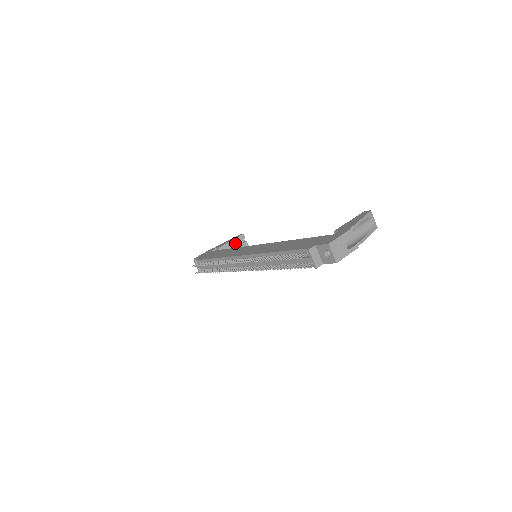
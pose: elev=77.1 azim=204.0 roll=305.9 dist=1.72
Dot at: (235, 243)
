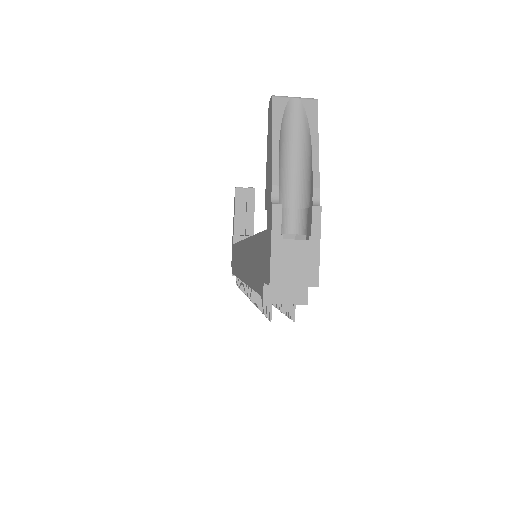
Dot at: (241, 207)
